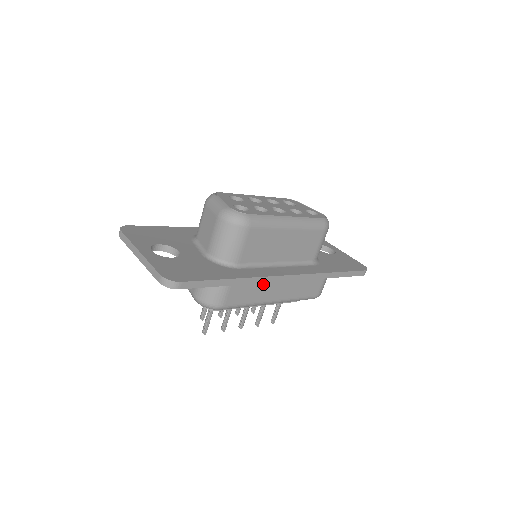
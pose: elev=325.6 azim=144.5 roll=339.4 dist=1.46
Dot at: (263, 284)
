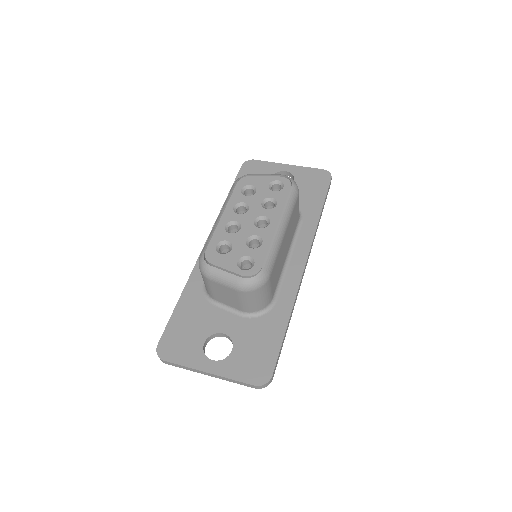
Dot at: occluded
